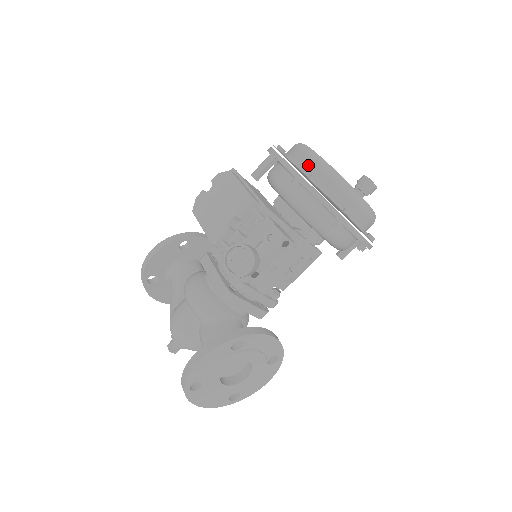
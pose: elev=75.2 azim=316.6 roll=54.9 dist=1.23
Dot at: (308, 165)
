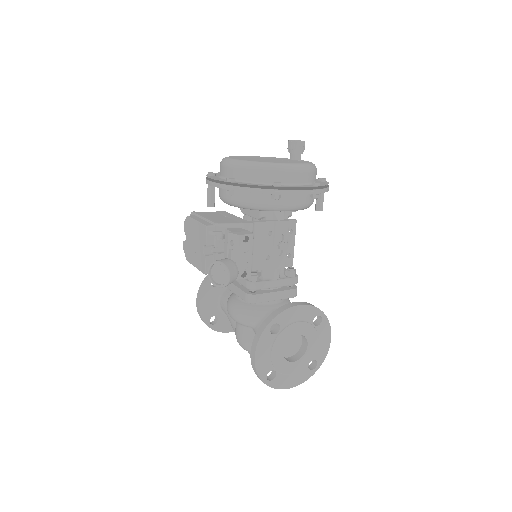
Dot at: (231, 172)
